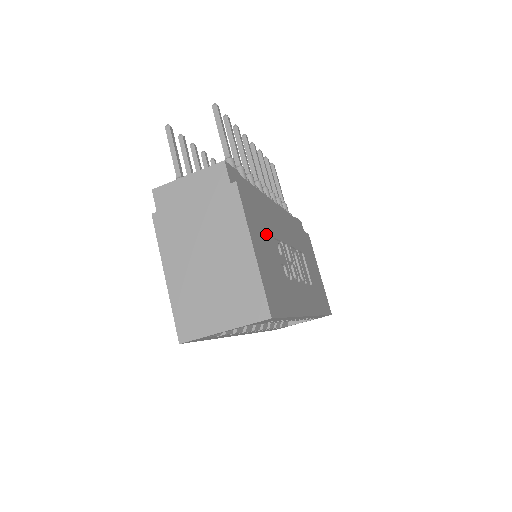
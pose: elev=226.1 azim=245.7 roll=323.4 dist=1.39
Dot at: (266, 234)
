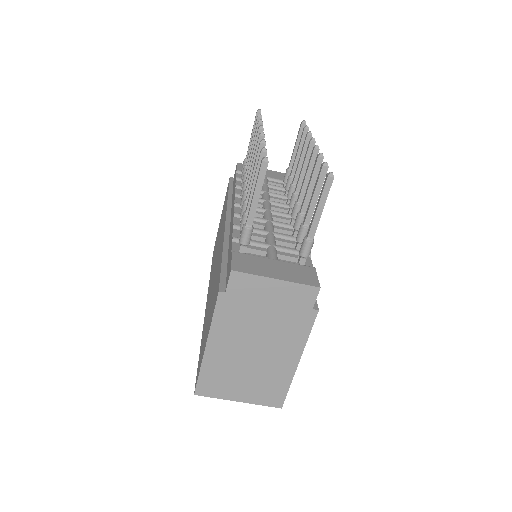
Dot at: occluded
